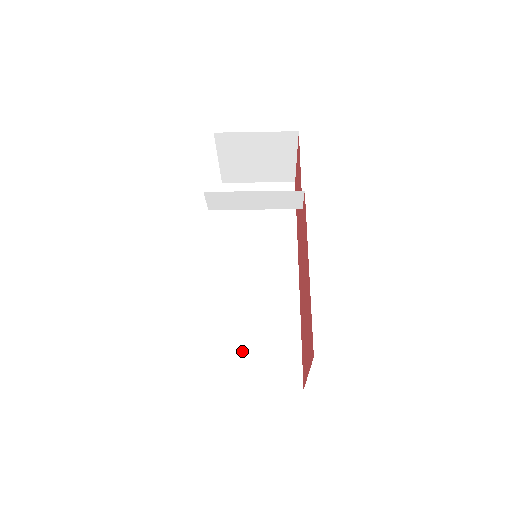
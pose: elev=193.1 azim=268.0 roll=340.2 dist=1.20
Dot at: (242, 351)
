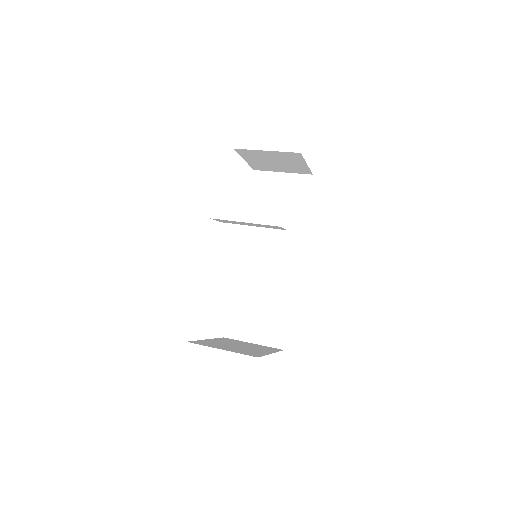
Dot at: (248, 315)
